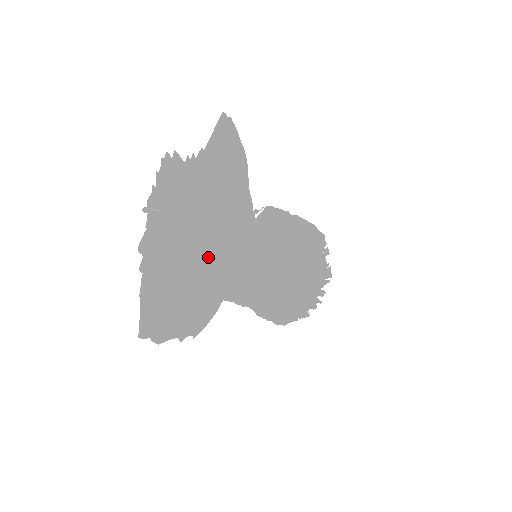
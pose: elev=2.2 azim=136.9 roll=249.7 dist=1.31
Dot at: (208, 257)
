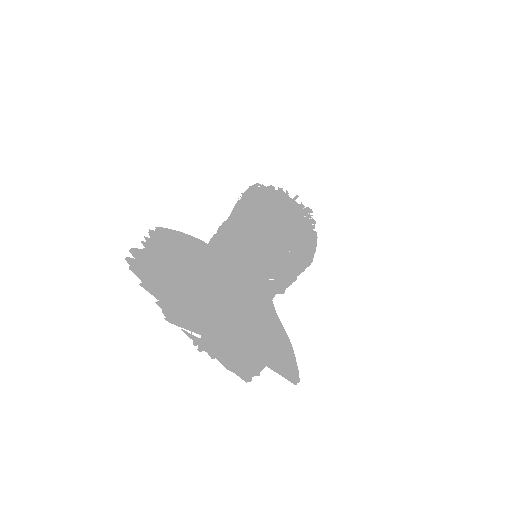
Dot at: (281, 368)
